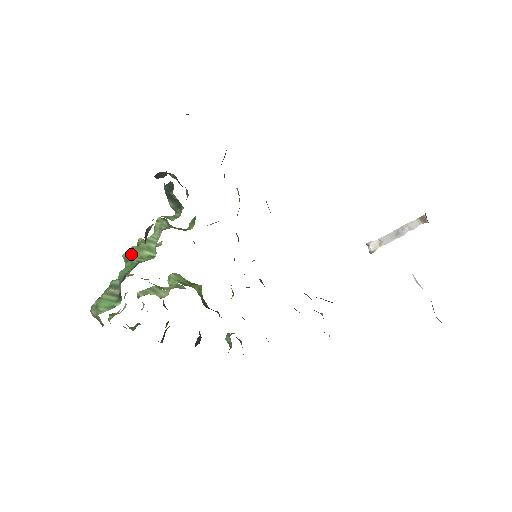
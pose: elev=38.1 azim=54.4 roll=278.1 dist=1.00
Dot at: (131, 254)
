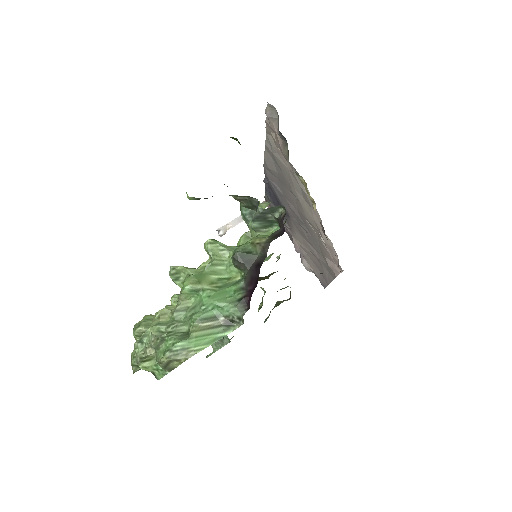
Dot at: (200, 283)
